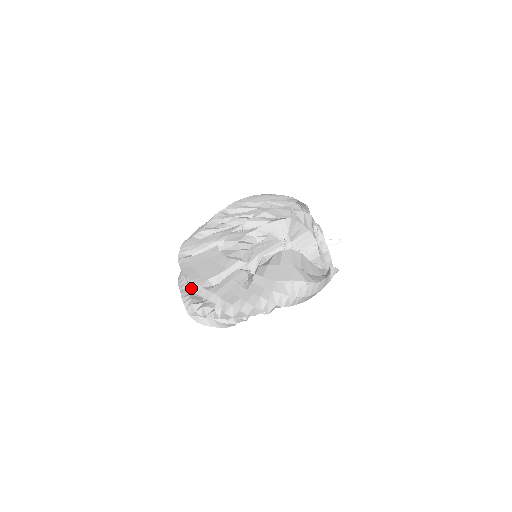
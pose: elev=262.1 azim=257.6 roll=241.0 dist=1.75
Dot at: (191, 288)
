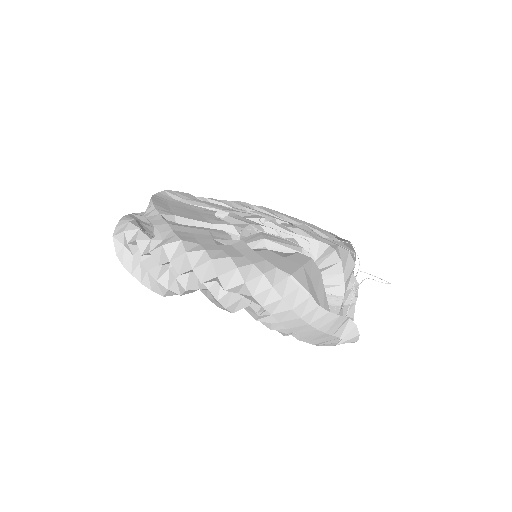
Dot at: (145, 212)
